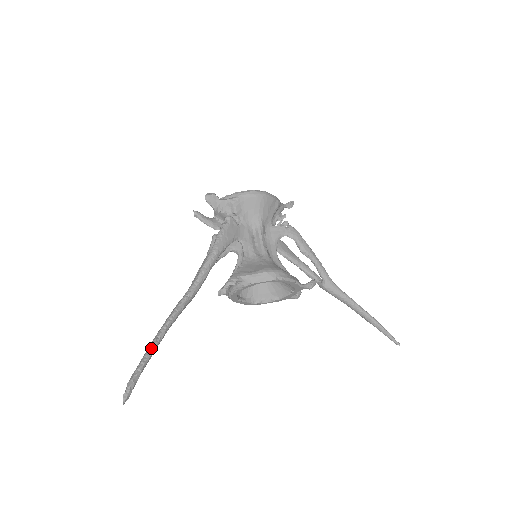
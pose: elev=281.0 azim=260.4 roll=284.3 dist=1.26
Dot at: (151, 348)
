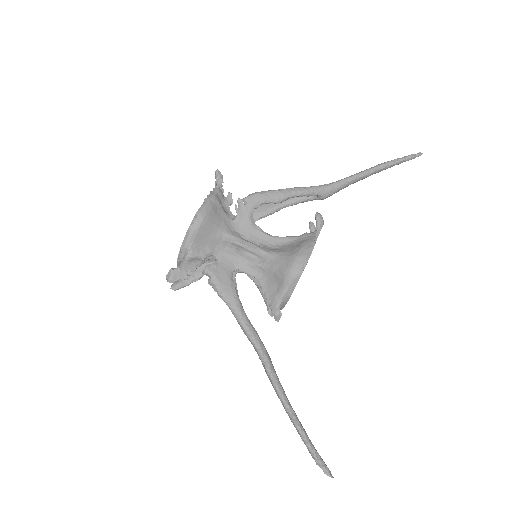
Dot at: (298, 428)
